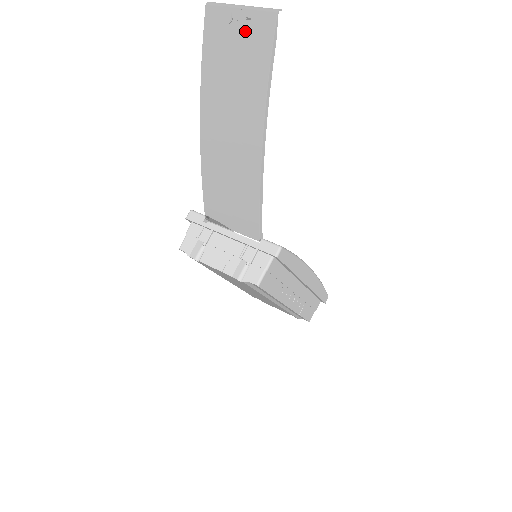
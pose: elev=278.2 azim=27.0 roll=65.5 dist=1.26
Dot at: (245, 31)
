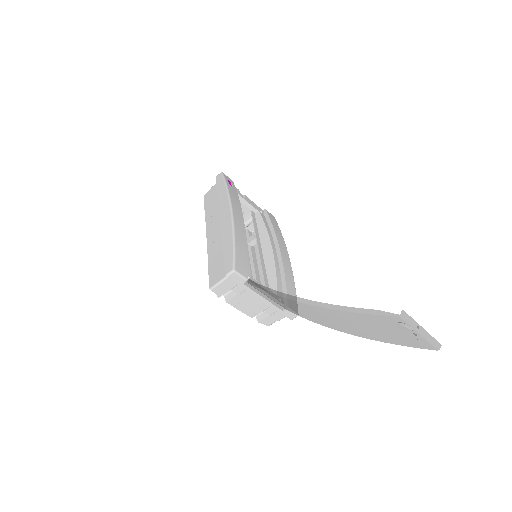
Dot at: (406, 337)
